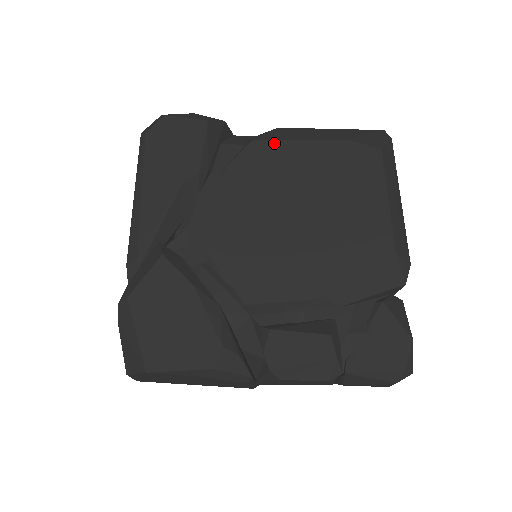
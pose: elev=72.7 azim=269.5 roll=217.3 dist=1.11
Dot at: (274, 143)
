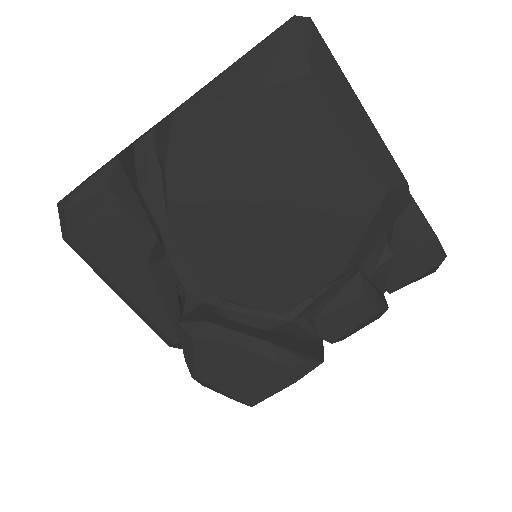
Dot at: (189, 153)
